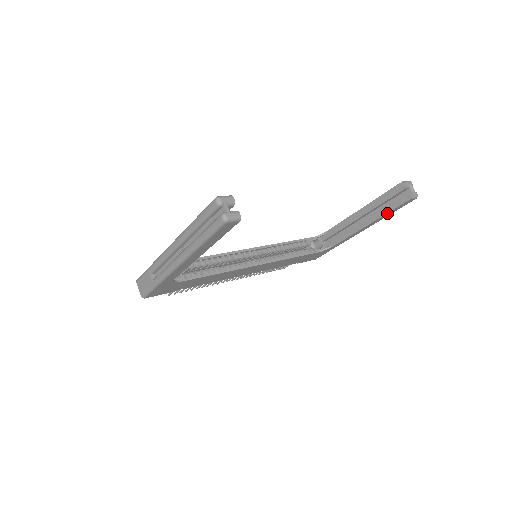
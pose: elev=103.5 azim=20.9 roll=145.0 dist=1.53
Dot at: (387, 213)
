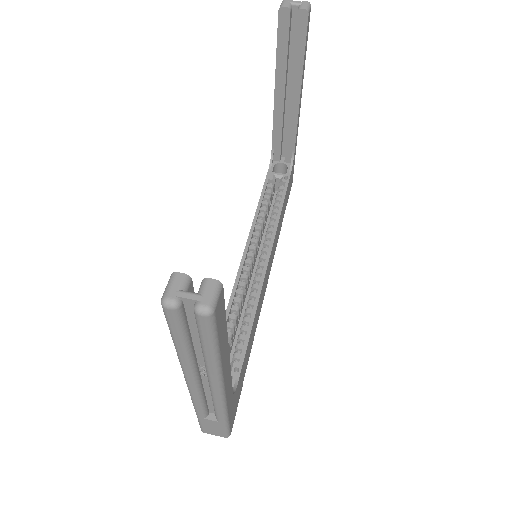
Dot at: (303, 59)
